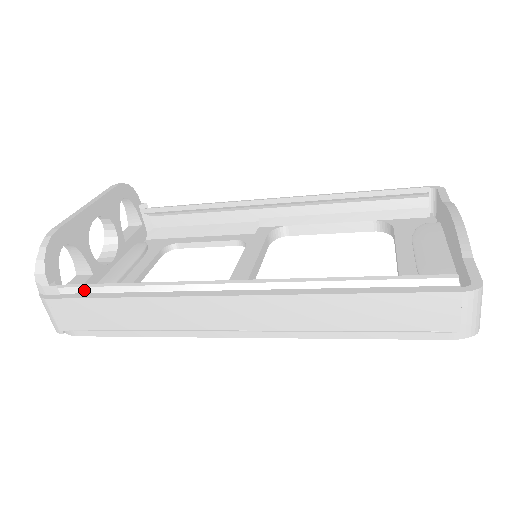
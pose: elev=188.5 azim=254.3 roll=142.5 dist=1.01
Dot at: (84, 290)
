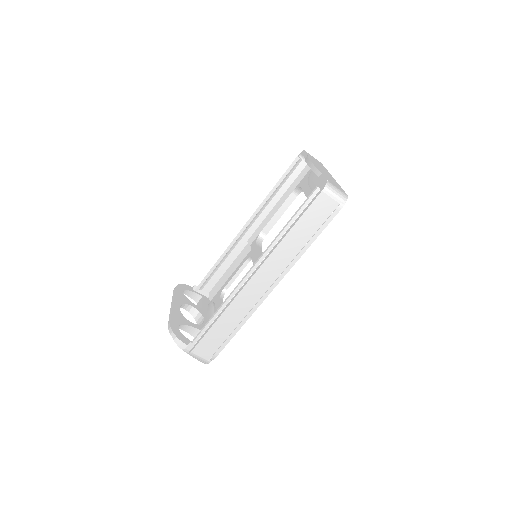
Dot at: (202, 333)
